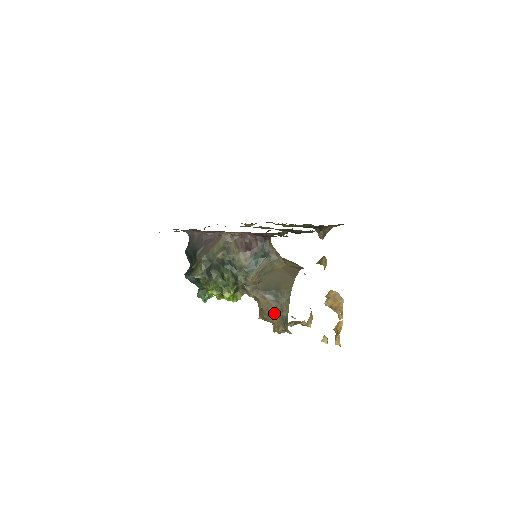
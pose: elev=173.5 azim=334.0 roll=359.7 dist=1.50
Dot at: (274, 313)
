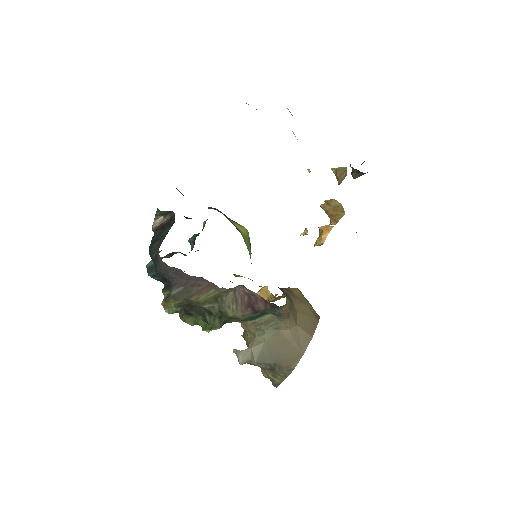
Dot at: (264, 370)
